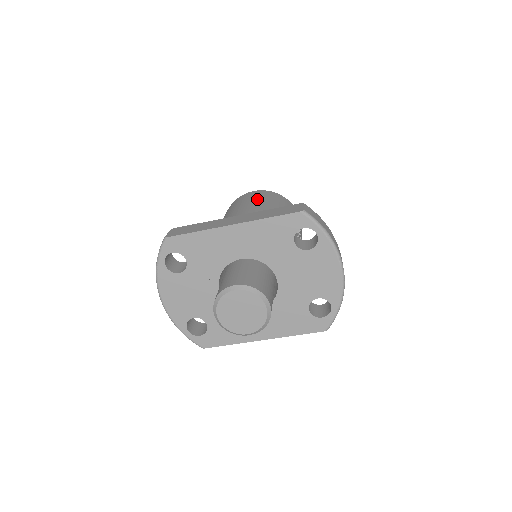
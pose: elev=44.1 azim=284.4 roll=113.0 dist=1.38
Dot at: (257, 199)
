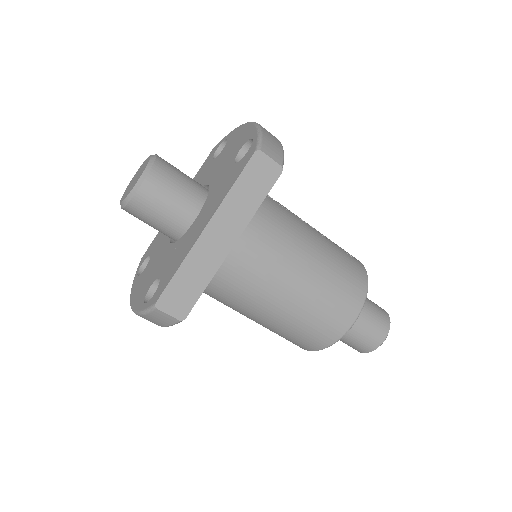
Dot at: occluded
